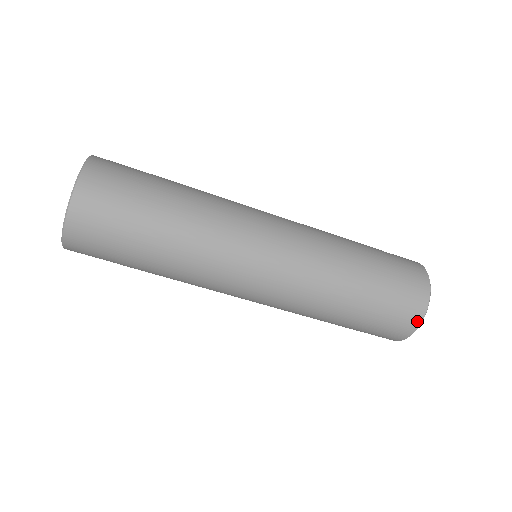
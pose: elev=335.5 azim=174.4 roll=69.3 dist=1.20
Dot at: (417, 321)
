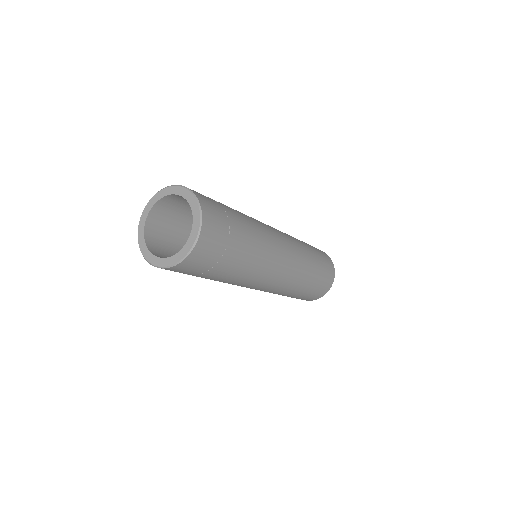
Dot at: (311, 300)
